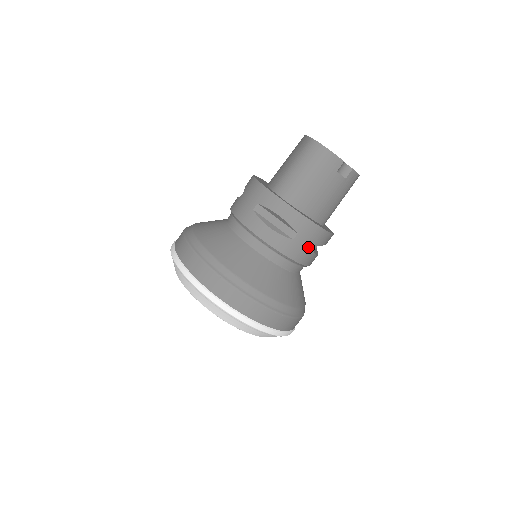
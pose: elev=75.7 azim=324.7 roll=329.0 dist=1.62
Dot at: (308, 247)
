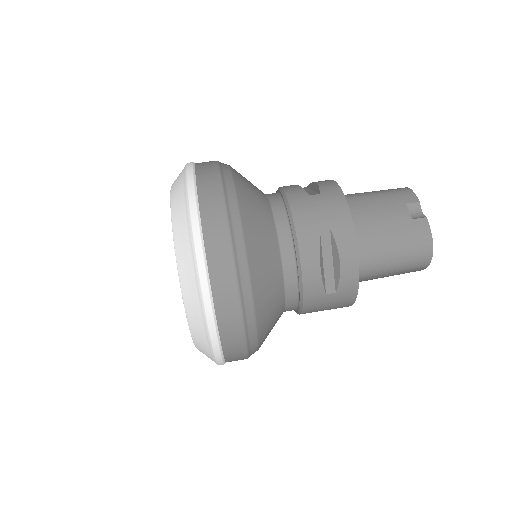
Dot at: (318, 215)
